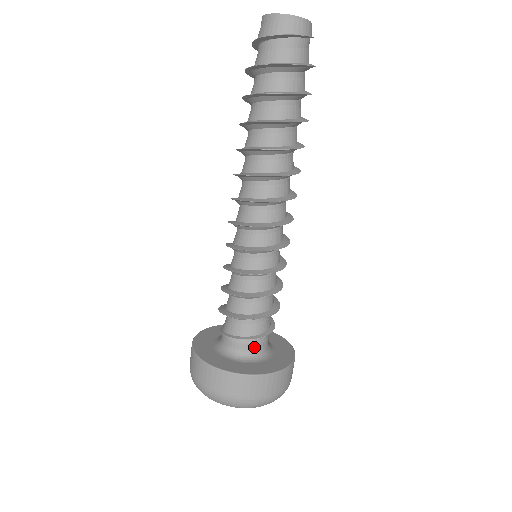
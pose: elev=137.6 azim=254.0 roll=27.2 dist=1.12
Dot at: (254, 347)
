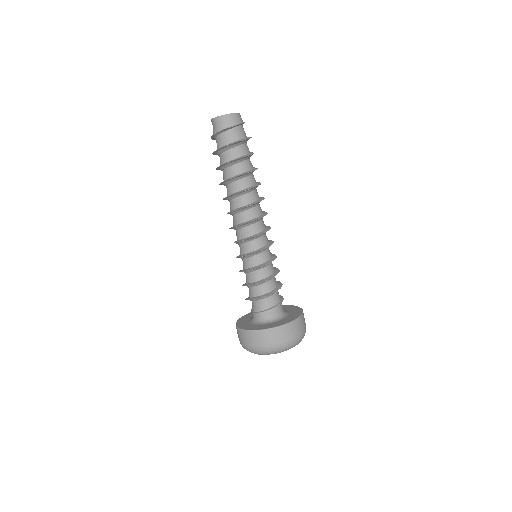
Dot at: (282, 307)
